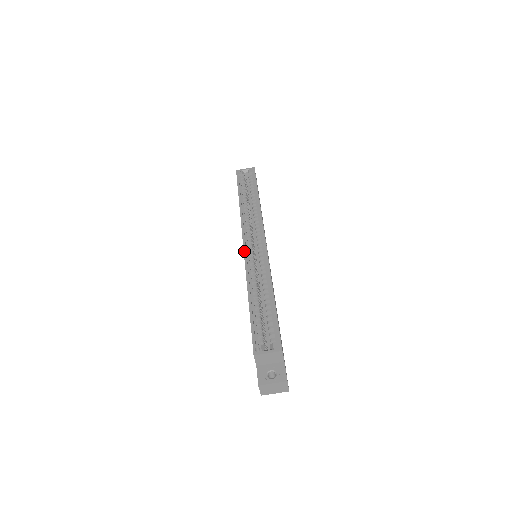
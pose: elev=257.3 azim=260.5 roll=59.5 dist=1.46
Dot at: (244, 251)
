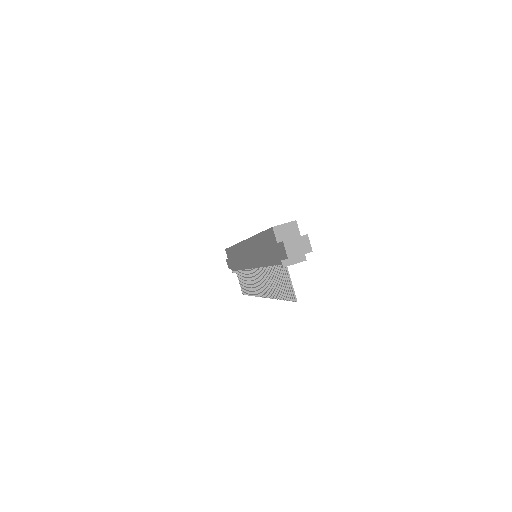
Dot at: occluded
